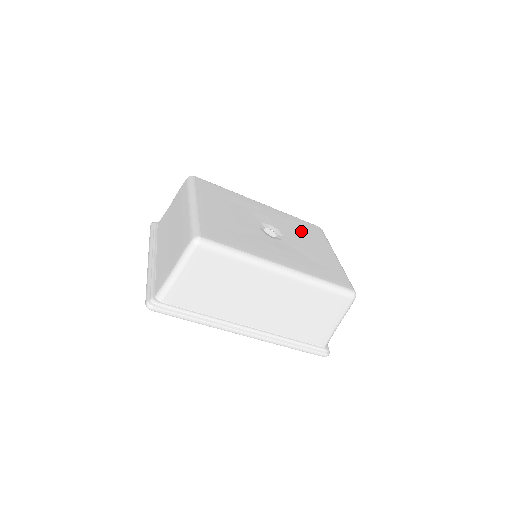
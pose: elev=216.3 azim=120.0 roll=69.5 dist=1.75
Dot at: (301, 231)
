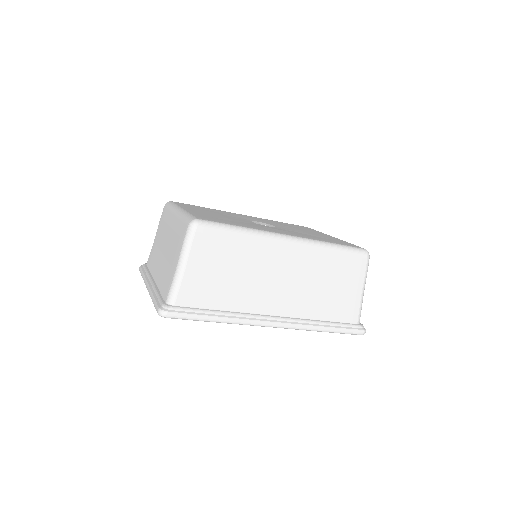
Dot at: (291, 226)
